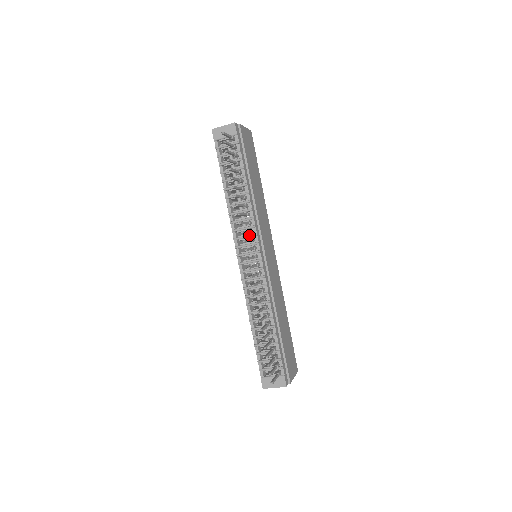
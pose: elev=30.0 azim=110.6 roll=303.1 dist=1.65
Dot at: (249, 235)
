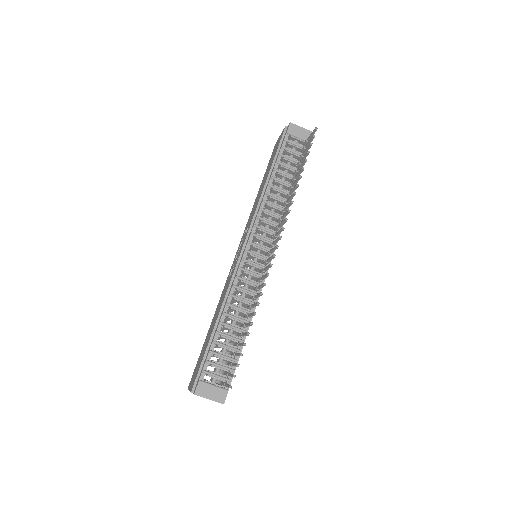
Dot at: (272, 231)
